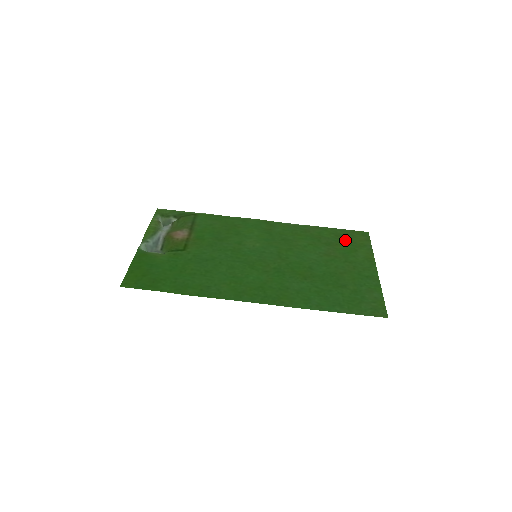
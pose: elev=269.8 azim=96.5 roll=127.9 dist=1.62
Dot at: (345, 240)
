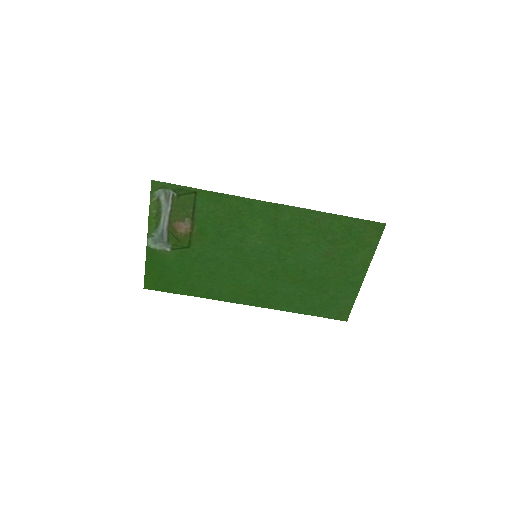
Dot at: (353, 237)
